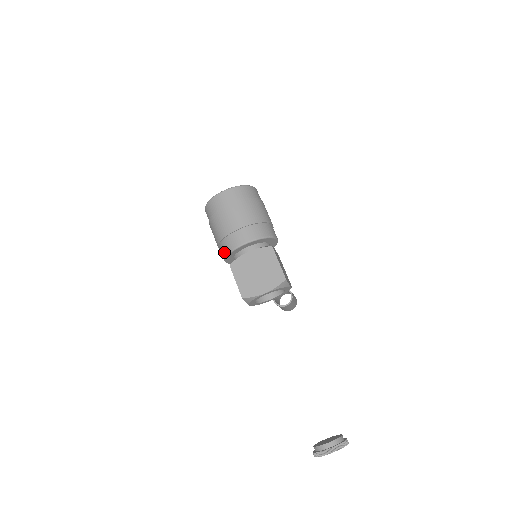
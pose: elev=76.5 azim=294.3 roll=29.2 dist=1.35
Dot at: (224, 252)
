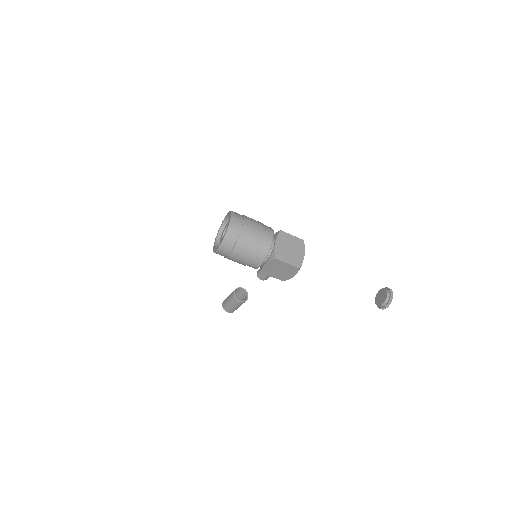
Dot at: (263, 256)
